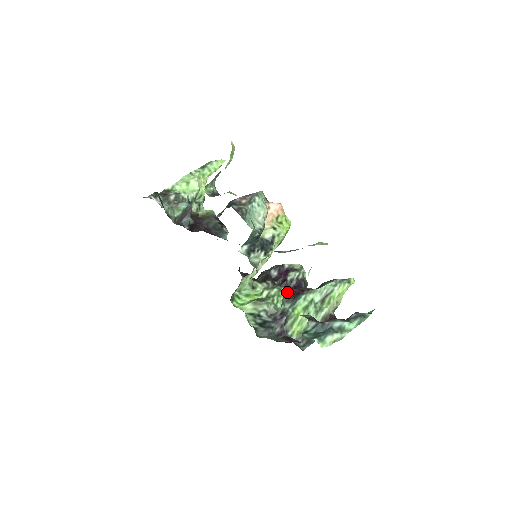
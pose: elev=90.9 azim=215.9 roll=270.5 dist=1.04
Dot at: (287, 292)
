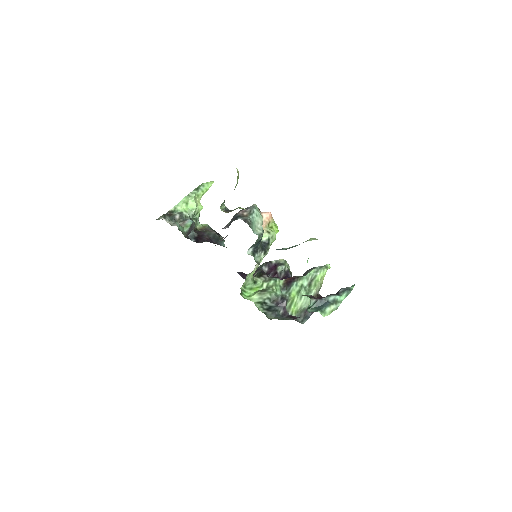
Dot at: (281, 282)
